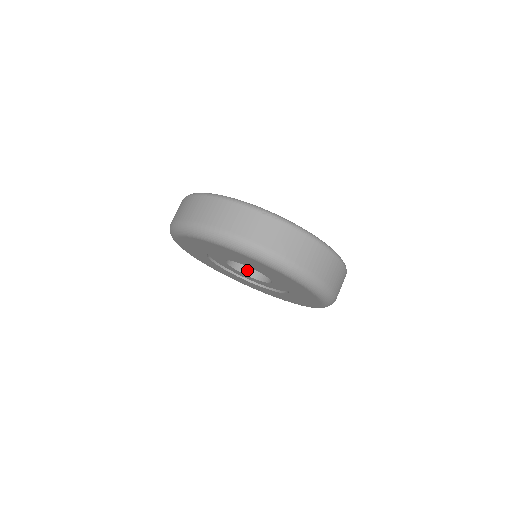
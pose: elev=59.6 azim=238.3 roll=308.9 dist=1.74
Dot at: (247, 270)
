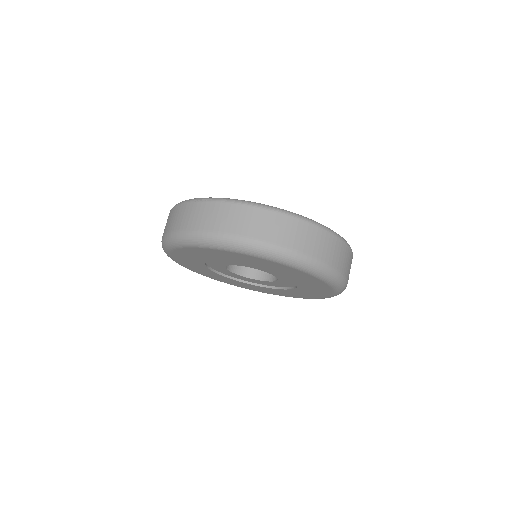
Dot at: (231, 266)
